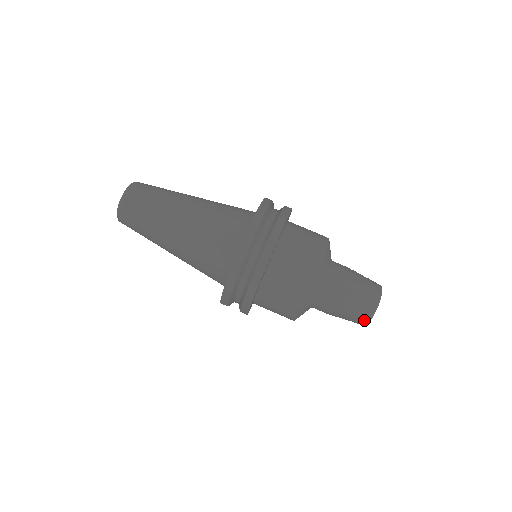
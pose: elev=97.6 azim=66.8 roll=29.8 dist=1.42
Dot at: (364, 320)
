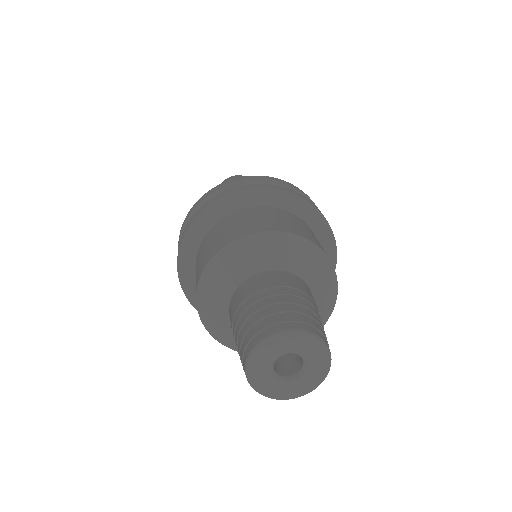
Dot at: (255, 339)
